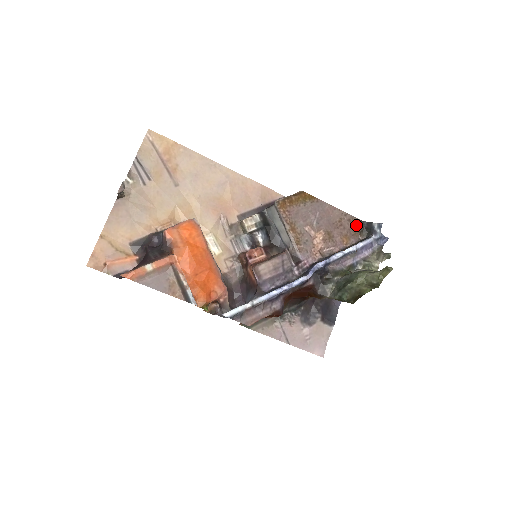
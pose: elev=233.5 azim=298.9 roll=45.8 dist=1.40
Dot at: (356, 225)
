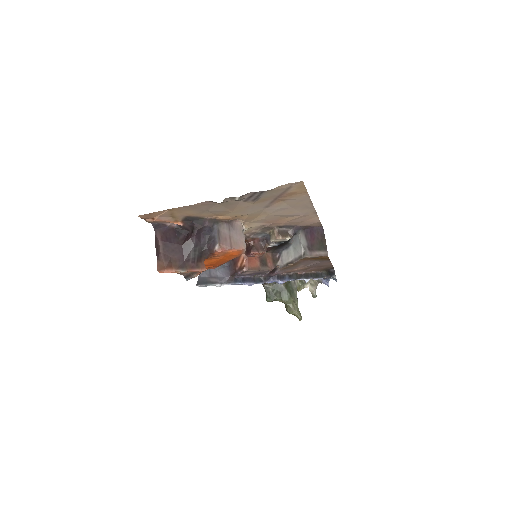
Dot at: (328, 268)
